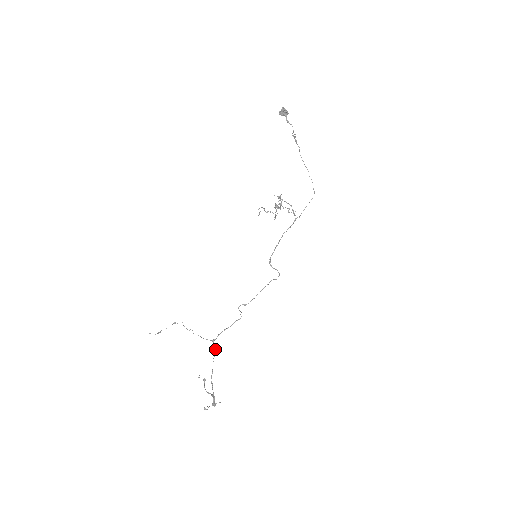
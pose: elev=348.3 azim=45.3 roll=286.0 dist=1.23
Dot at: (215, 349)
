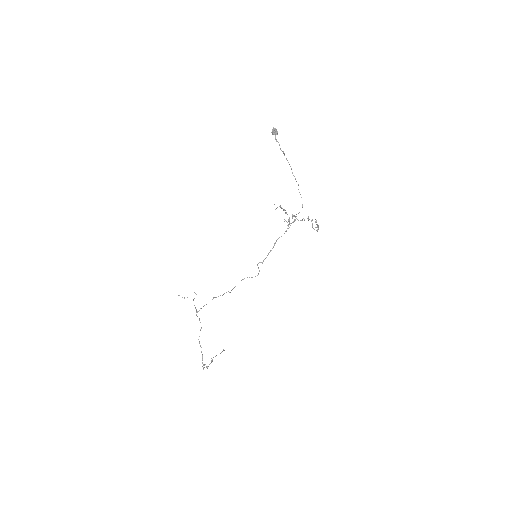
Dot at: (199, 319)
